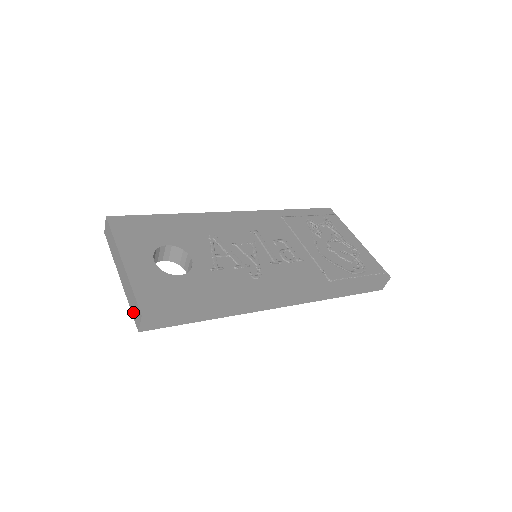
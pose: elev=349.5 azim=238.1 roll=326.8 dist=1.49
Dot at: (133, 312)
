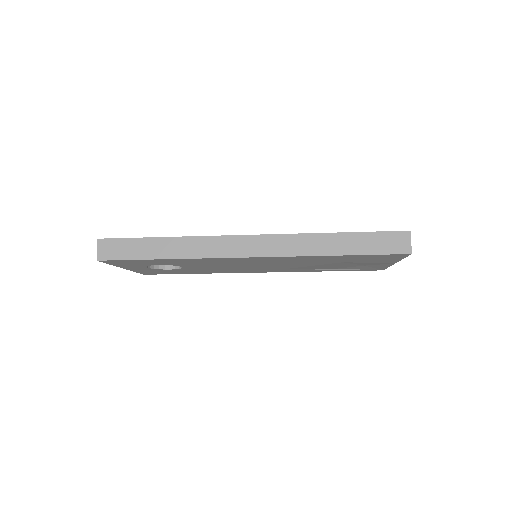
Dot at: occluded
